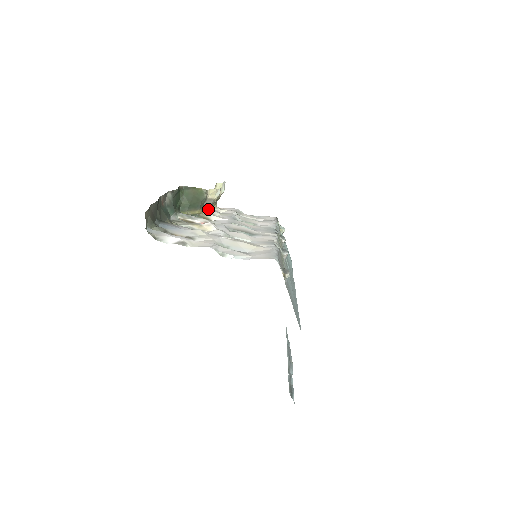
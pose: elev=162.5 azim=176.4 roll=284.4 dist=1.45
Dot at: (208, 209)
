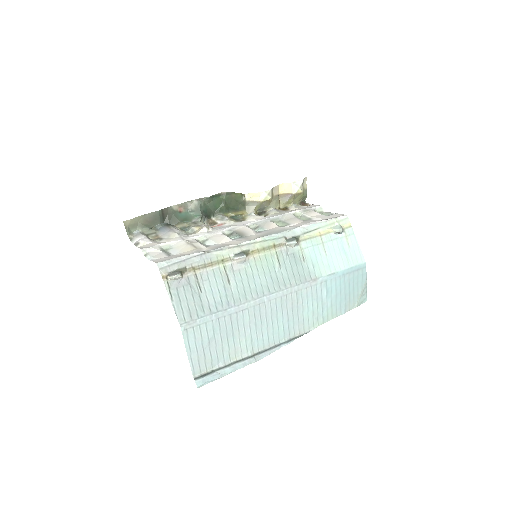
Dot at: (252, 210)
